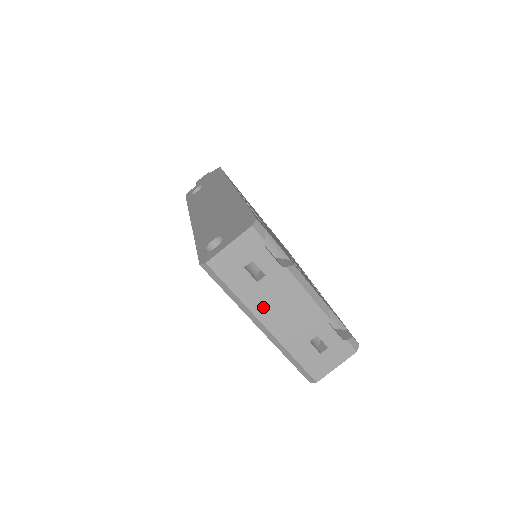
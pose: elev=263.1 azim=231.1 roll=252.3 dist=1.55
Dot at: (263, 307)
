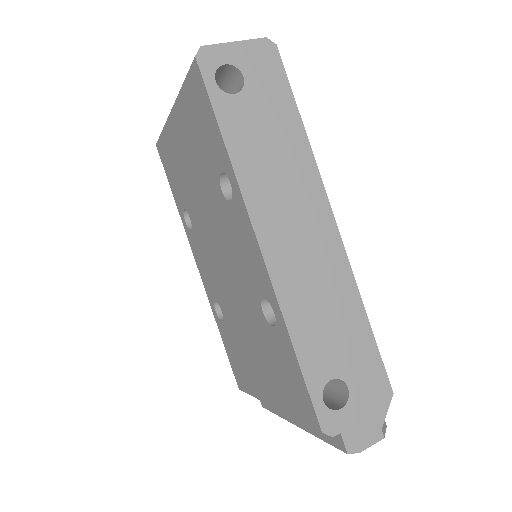
Dot at: occluded
